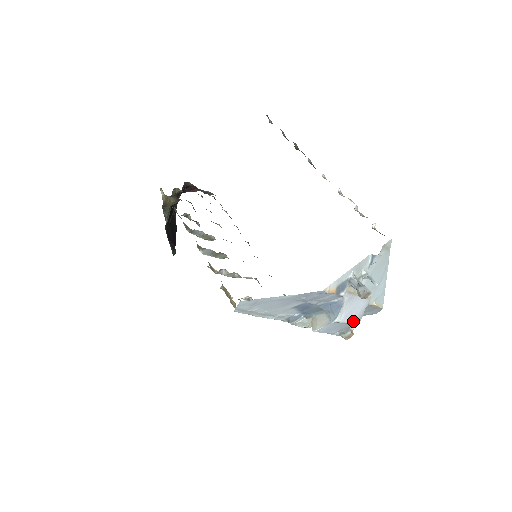
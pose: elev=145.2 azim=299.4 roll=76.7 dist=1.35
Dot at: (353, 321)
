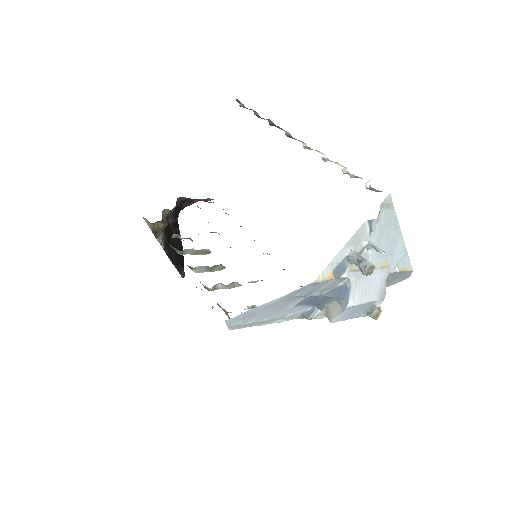
Dot at: (375, 298)
